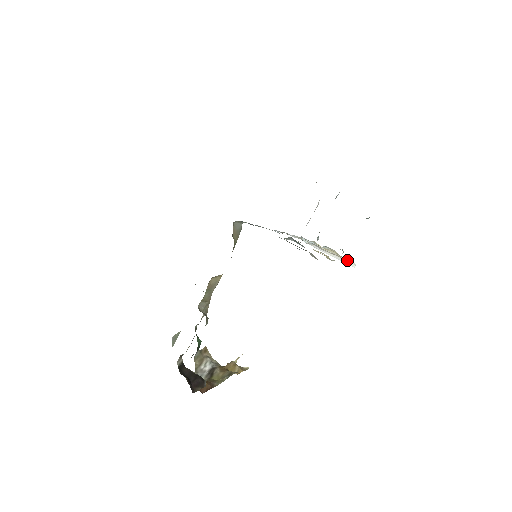
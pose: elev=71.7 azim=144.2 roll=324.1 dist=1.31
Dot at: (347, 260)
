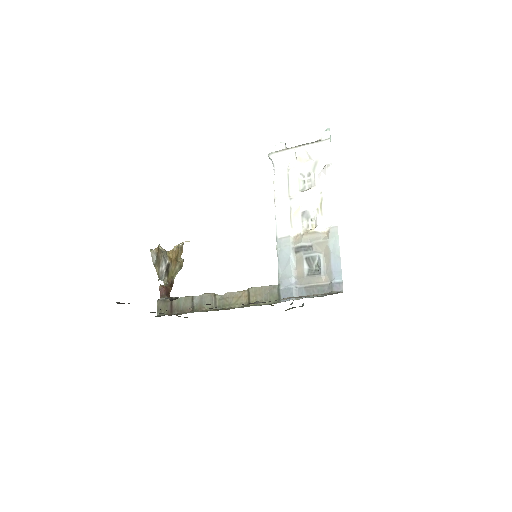
Dot at: occluded
